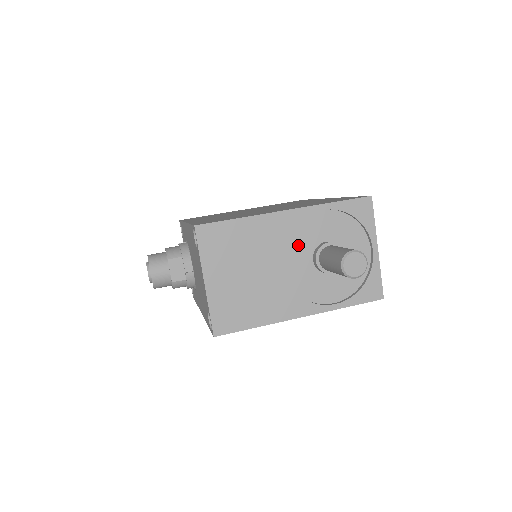
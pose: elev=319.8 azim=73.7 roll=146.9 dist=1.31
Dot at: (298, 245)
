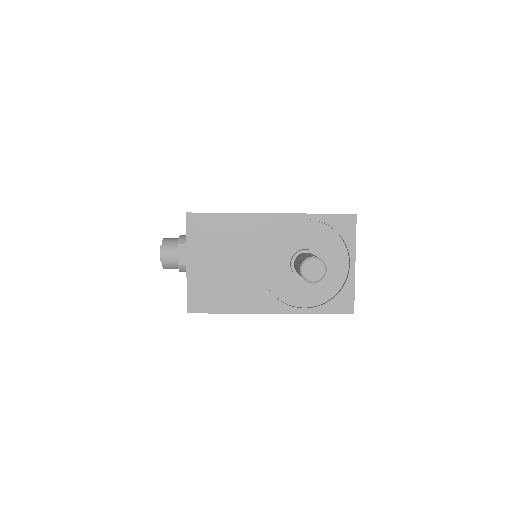
Dot at: (278, 247)
